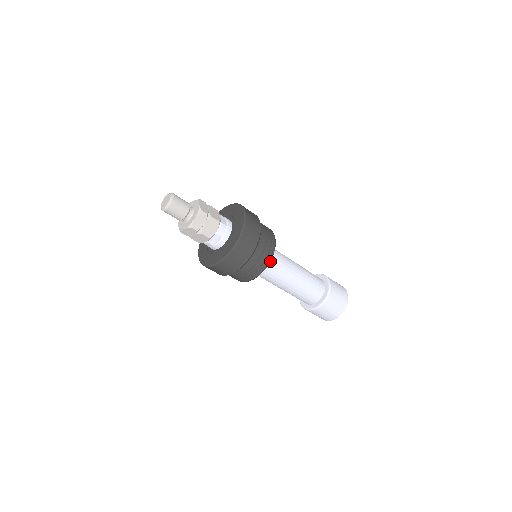
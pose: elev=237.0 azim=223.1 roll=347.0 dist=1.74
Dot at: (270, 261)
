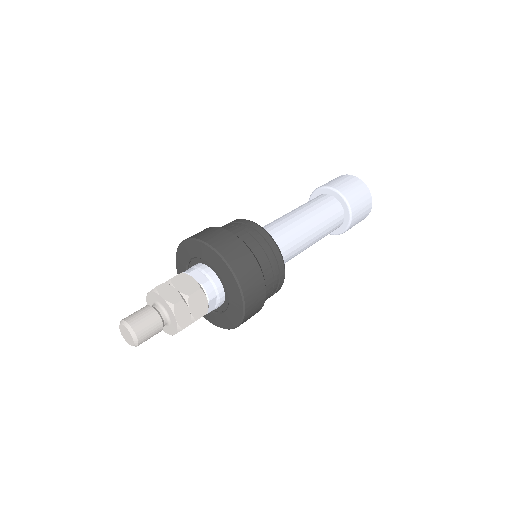
Dot at: occluded
